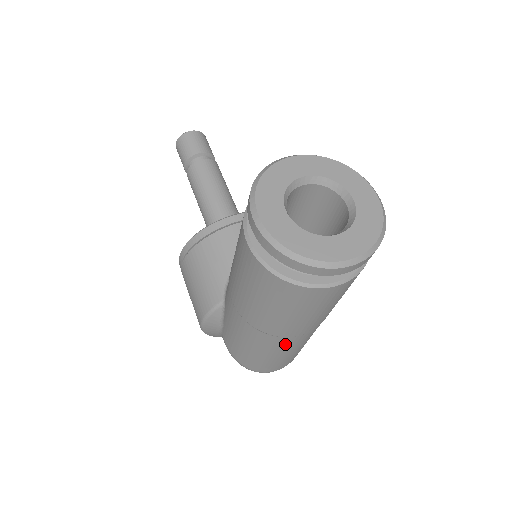
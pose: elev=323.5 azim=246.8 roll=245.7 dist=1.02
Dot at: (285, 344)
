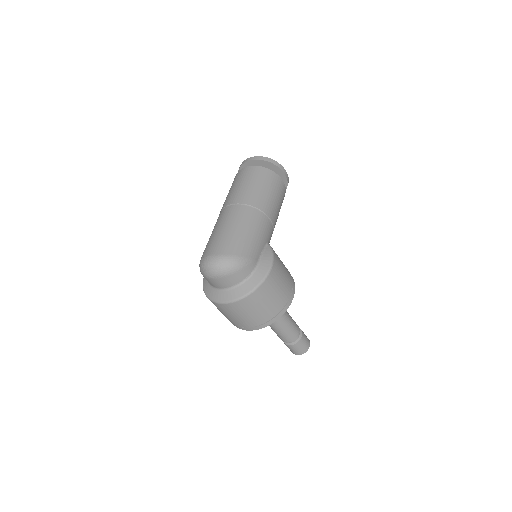
Dot at: (223, 215)
